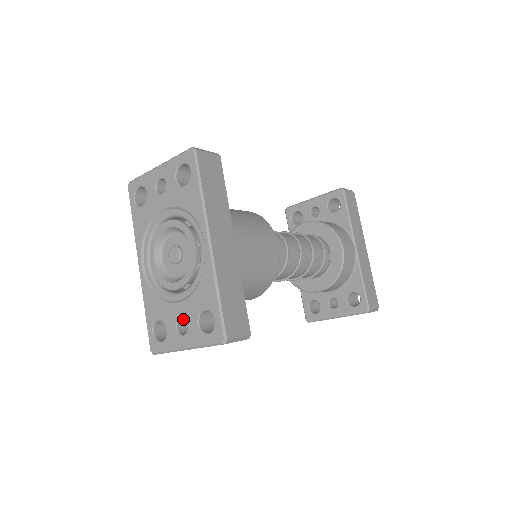
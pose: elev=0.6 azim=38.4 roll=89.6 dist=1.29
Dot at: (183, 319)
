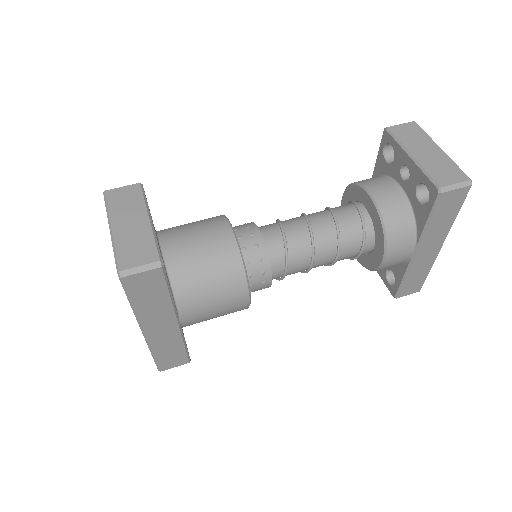
Dot at: occluded
